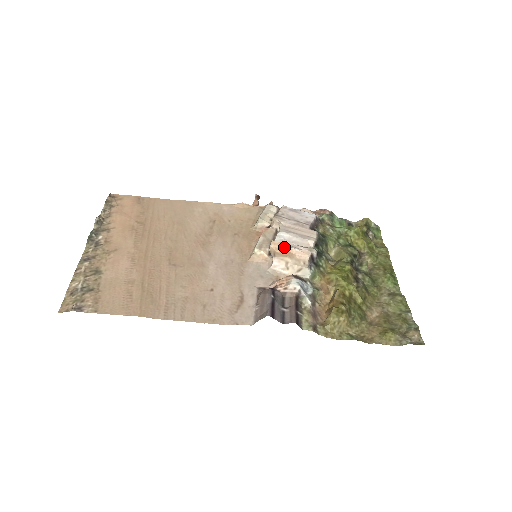
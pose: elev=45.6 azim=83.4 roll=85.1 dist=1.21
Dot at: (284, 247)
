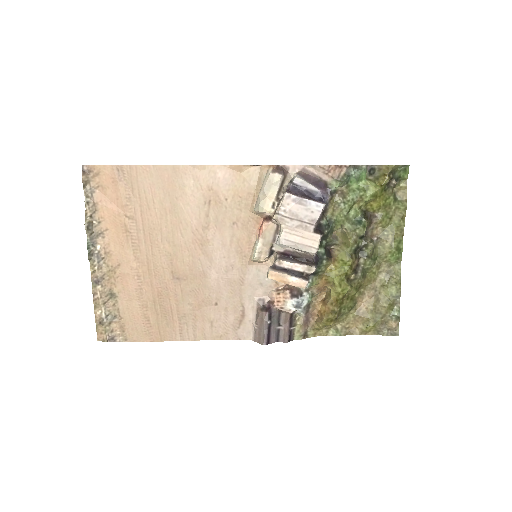
Dot at: (281, 279)
